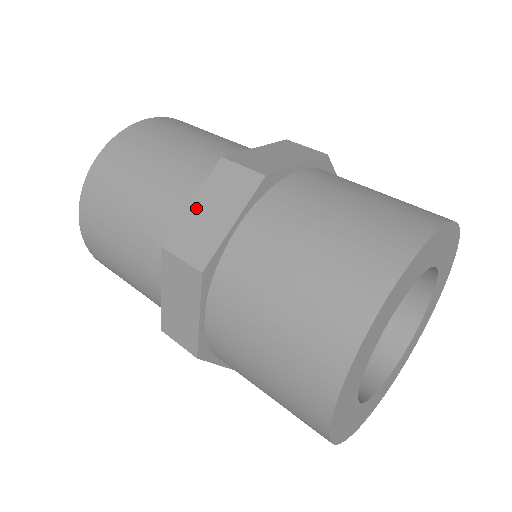
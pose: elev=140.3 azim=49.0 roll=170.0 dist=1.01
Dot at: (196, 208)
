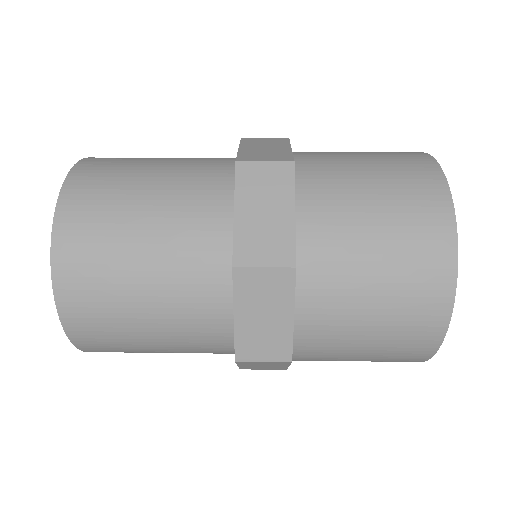
Dot at: (247, 149)
